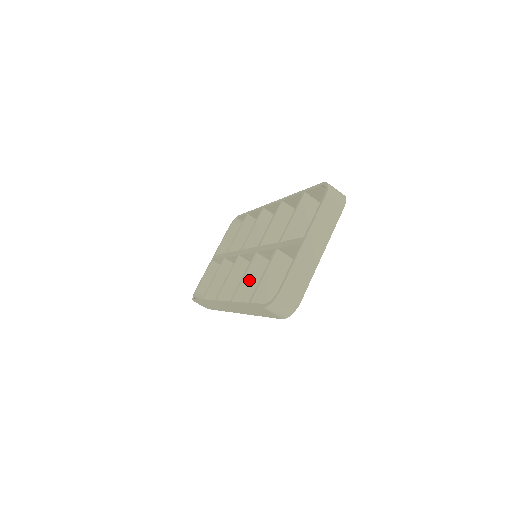
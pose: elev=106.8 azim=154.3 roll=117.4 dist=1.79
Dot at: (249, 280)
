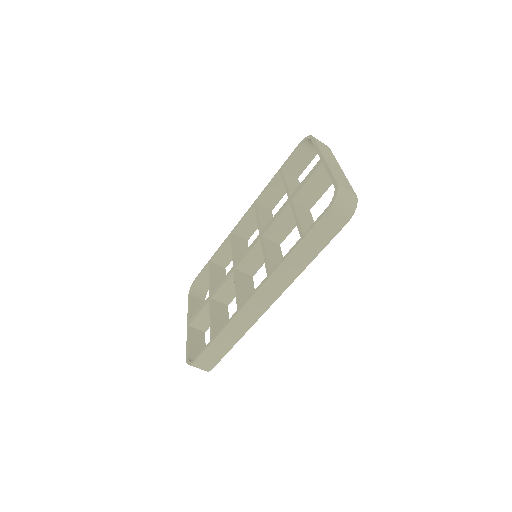
Dot at: (271, 257)
